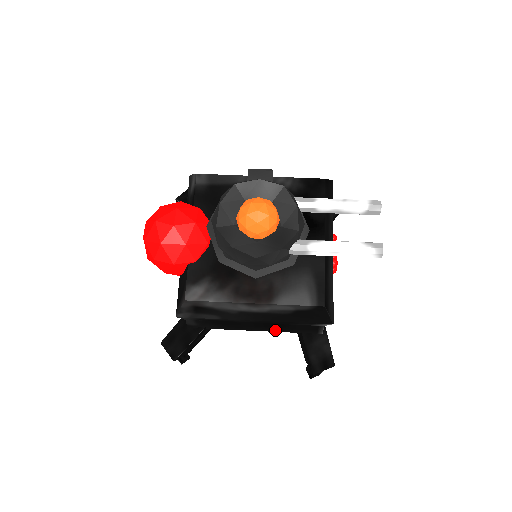
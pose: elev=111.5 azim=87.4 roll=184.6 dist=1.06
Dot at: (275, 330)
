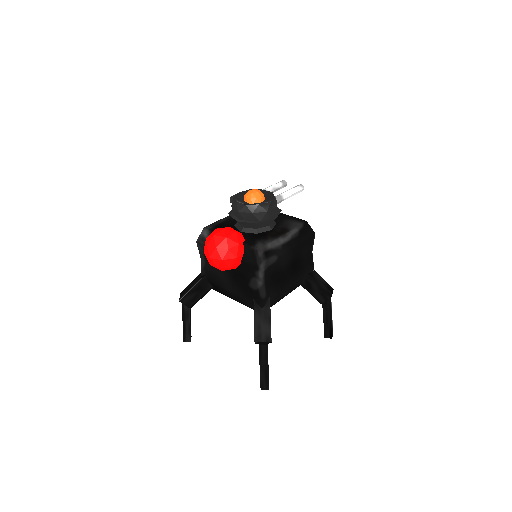
Dot at: (297, 278)
